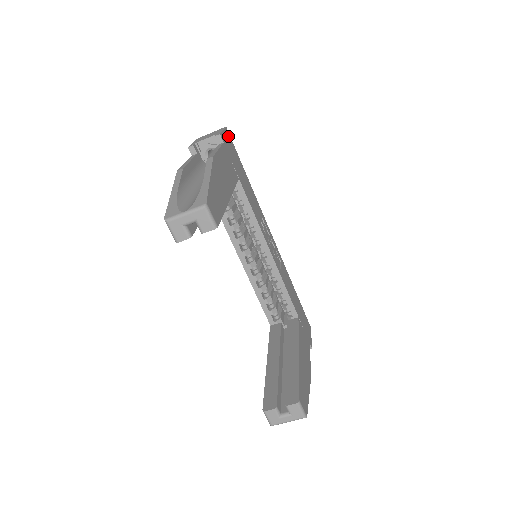
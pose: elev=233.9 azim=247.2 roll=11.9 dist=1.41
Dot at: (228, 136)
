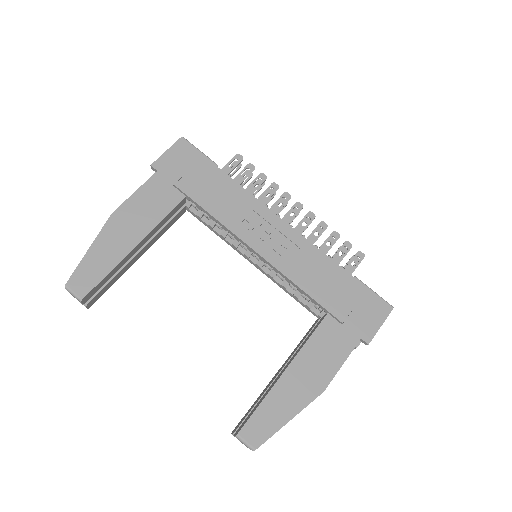
Dot at: (181, 148)
